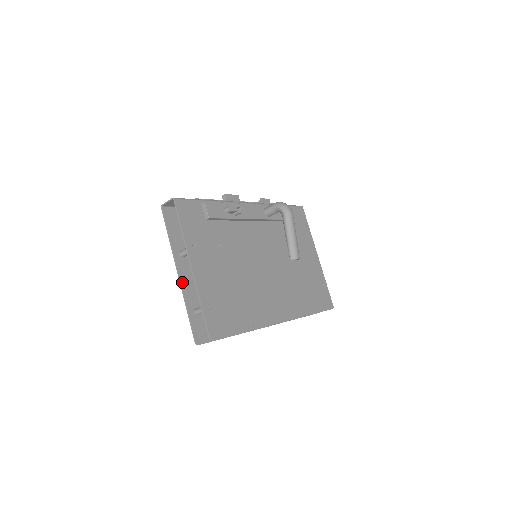
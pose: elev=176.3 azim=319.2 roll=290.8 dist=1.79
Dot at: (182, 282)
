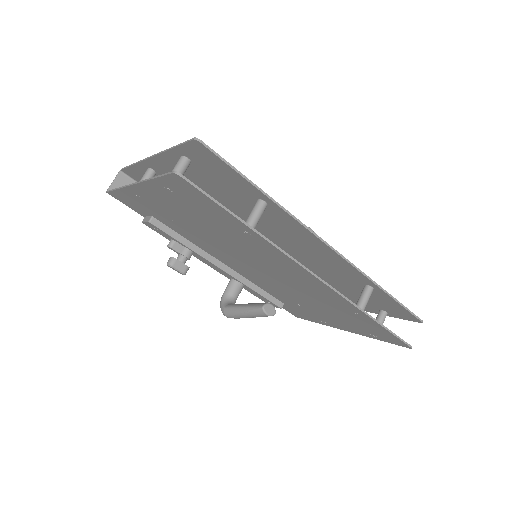
Dot at: (141, 184)
